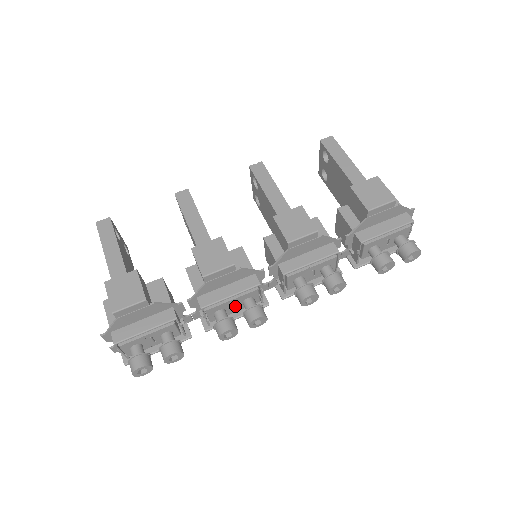
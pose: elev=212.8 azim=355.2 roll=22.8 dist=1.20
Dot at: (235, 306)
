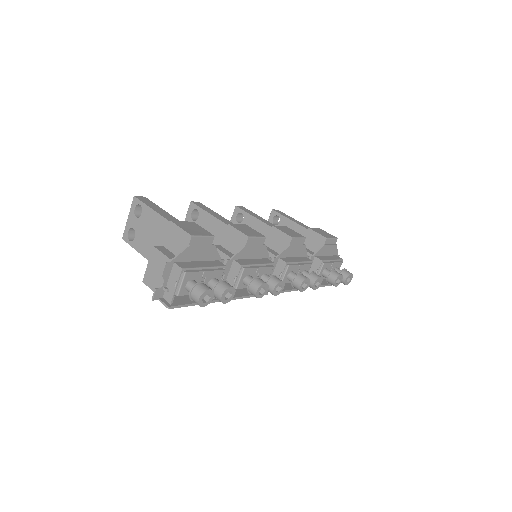
Dot at: occluded
